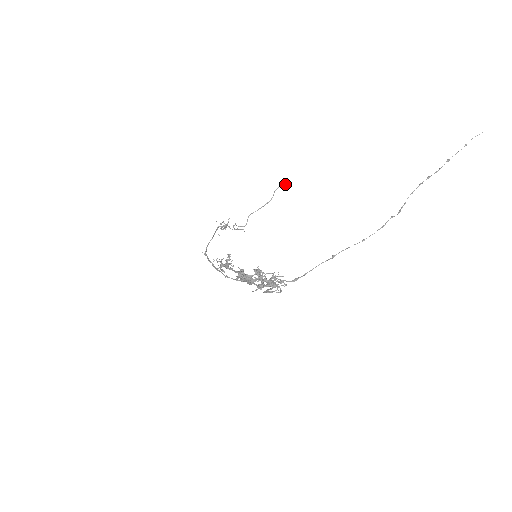
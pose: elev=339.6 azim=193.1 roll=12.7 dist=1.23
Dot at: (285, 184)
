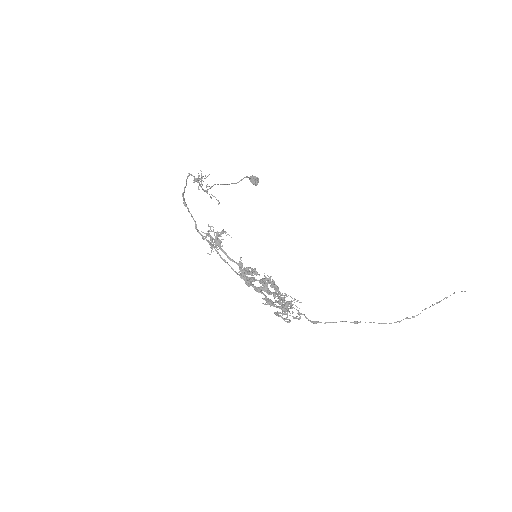
Dot at: (255, 179)
